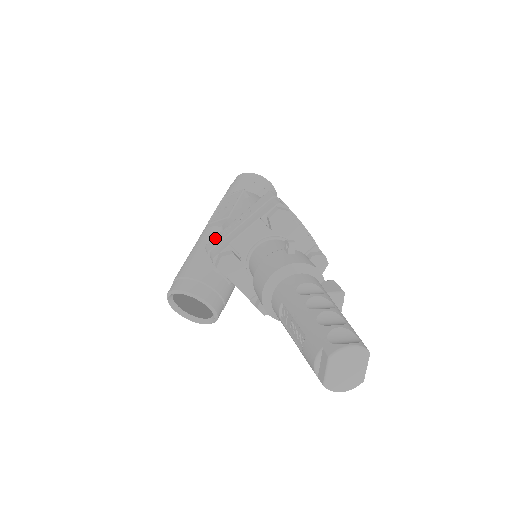
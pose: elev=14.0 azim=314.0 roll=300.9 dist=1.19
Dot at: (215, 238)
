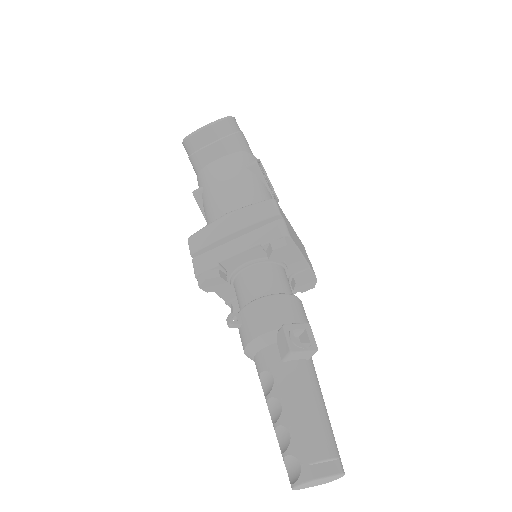
Dot at: occluded
